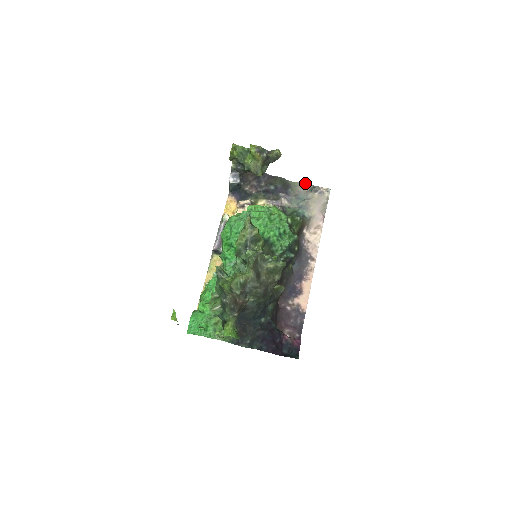
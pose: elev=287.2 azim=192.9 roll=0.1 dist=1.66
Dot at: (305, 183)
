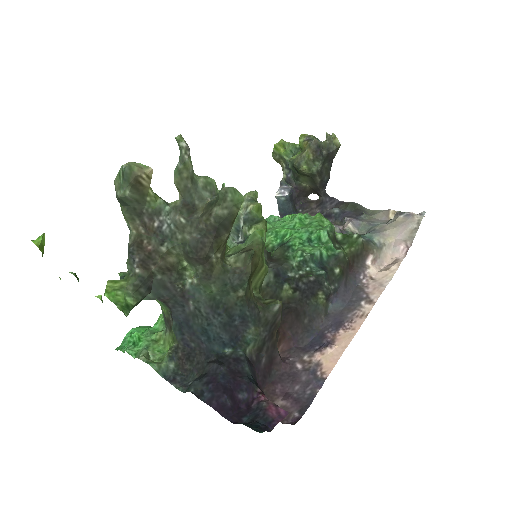
Dot at: (389, 209)
